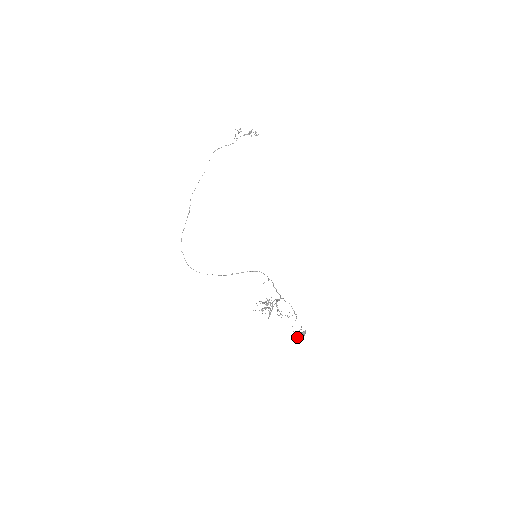
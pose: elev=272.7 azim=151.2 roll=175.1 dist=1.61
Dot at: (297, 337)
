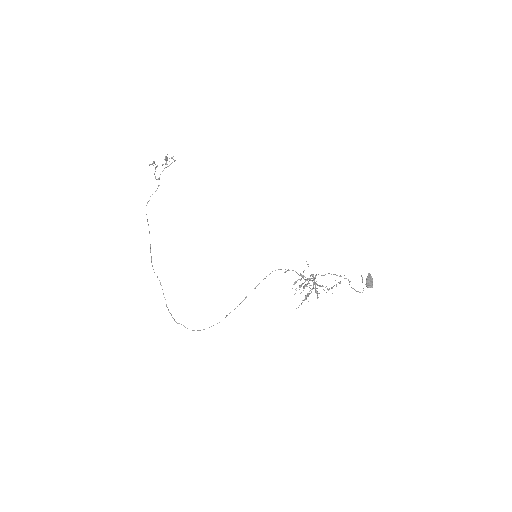
Dot at: (366, 286)
